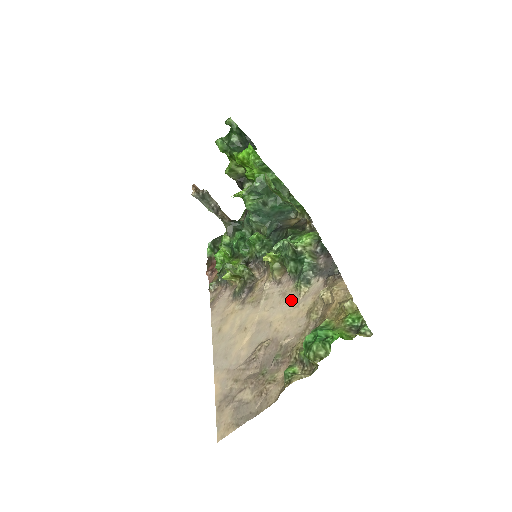
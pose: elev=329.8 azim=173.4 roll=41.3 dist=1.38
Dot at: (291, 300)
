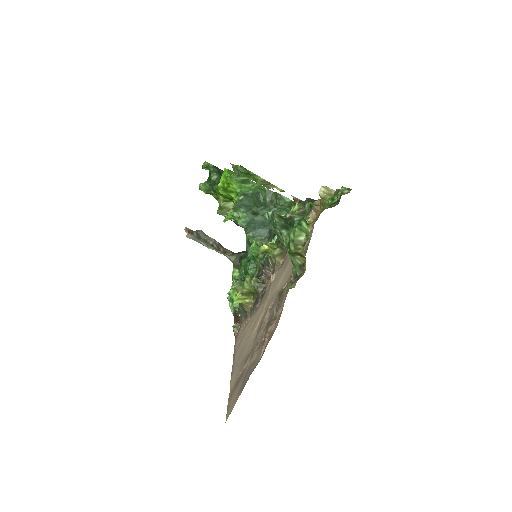
Dot at: (290, 260)
